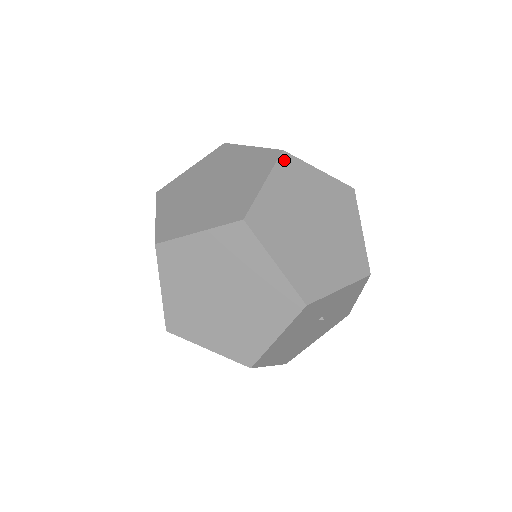
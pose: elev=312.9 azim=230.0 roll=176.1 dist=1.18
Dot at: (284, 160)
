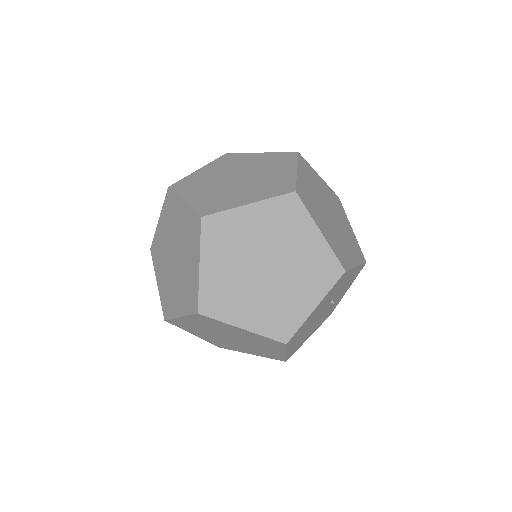
Dot at: (301, 160)
